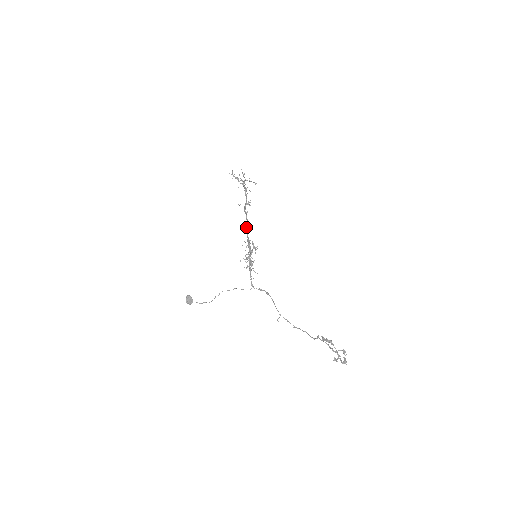
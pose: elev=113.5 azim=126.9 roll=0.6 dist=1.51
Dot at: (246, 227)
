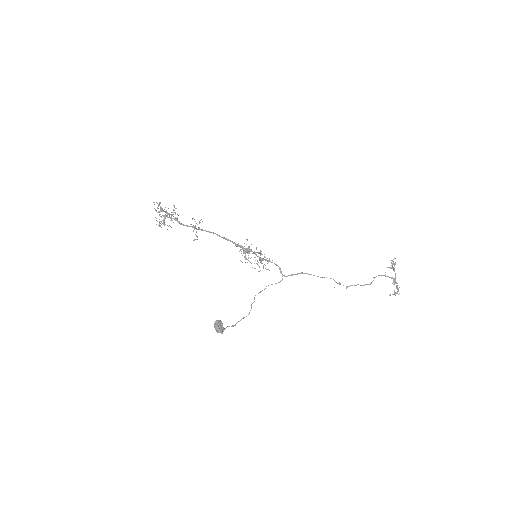
Dot at: (223, 237)
